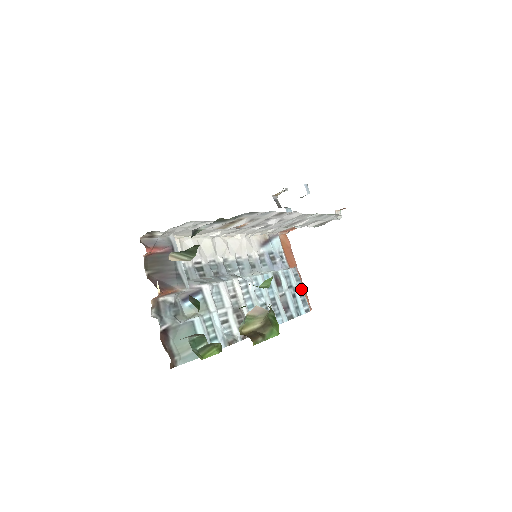
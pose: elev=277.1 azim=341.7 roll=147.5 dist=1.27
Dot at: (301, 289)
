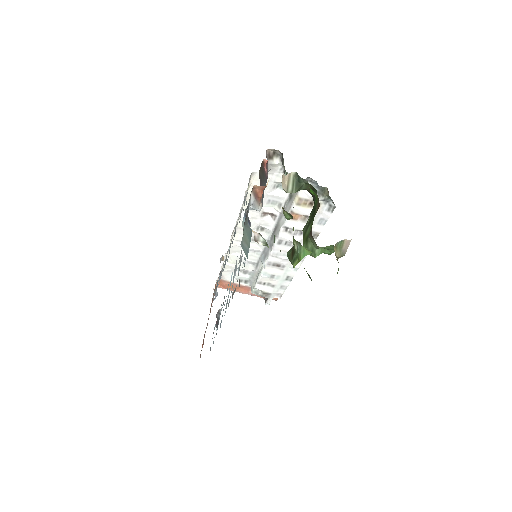
Dot at: (214, 329)
